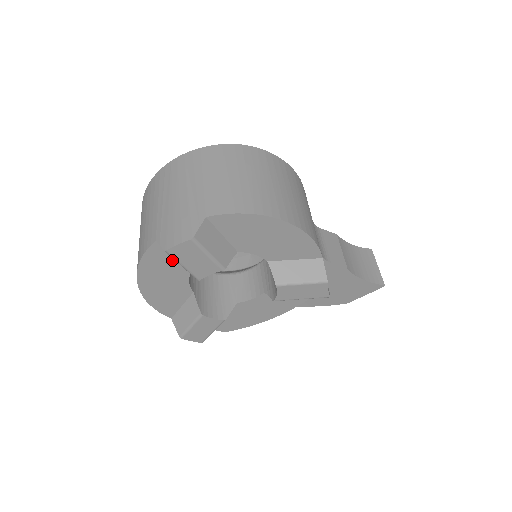
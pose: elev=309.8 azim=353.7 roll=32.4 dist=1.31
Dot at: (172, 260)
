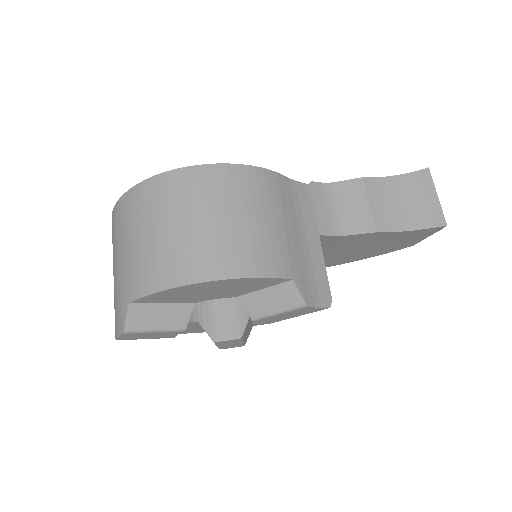
Dot at: occluded
